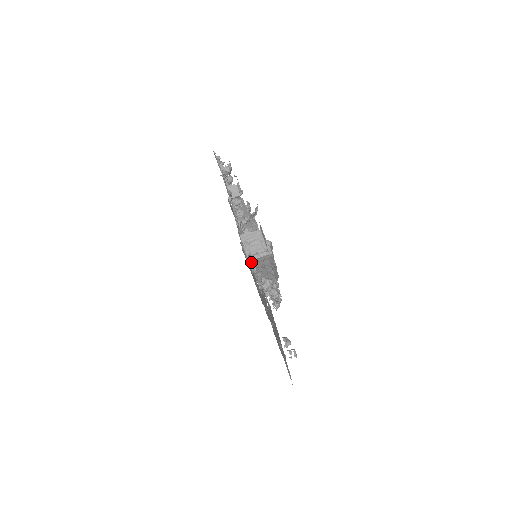
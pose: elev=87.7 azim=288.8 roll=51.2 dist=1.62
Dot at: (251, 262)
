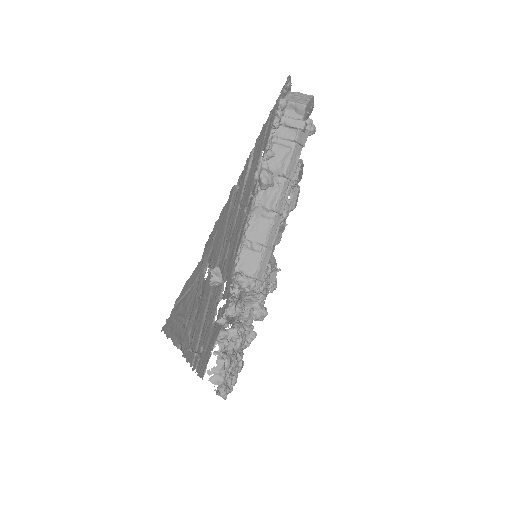
Dot at: (284, 100)
